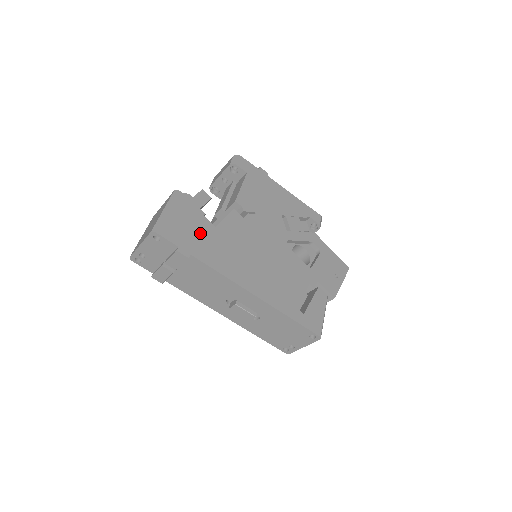
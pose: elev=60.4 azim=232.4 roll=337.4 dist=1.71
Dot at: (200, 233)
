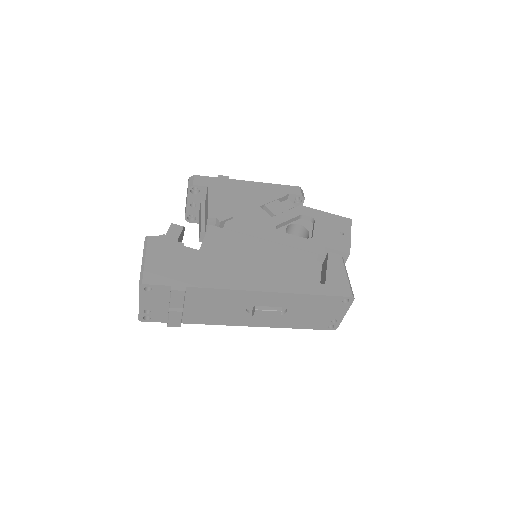
Dot at: (186, 263)
